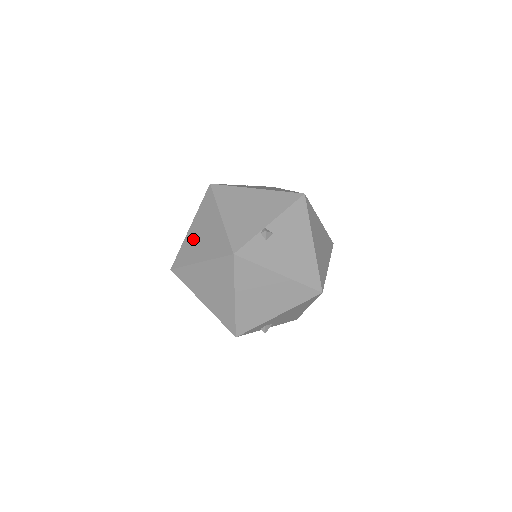
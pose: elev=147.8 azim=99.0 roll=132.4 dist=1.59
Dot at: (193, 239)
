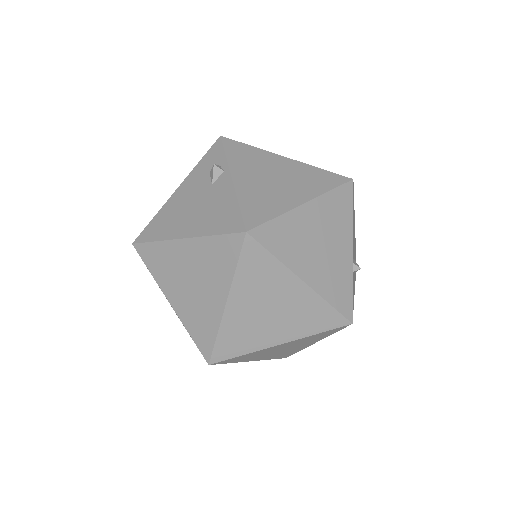
Dot at: (247, 319)
